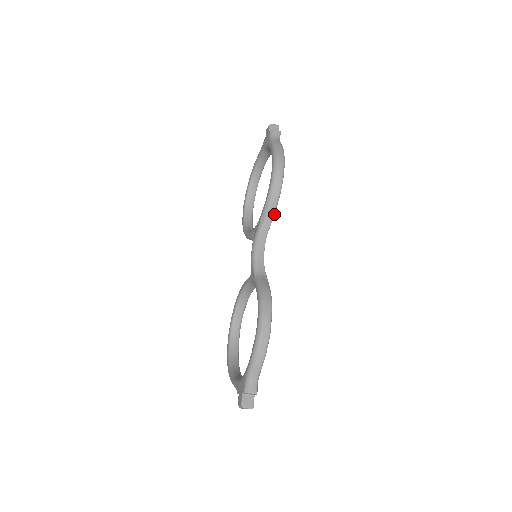
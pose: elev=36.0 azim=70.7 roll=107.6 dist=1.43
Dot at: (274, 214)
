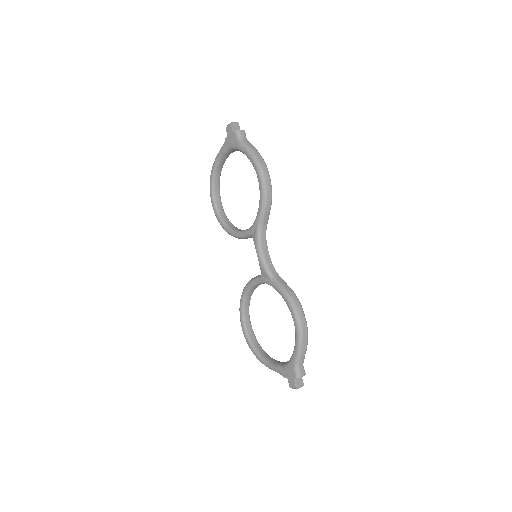
Dot at: (268, 217)
